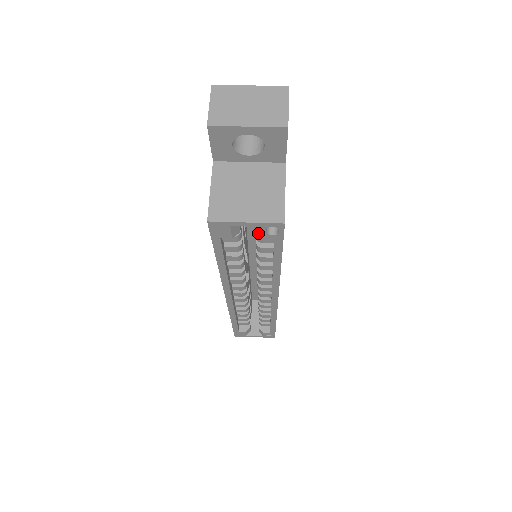
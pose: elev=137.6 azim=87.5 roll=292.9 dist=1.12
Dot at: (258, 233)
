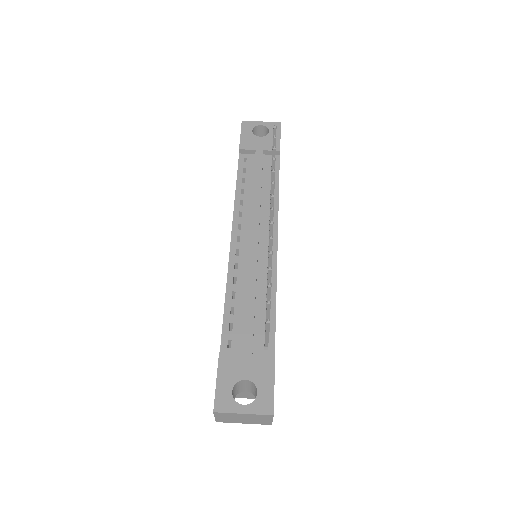
Dot at: occluded
